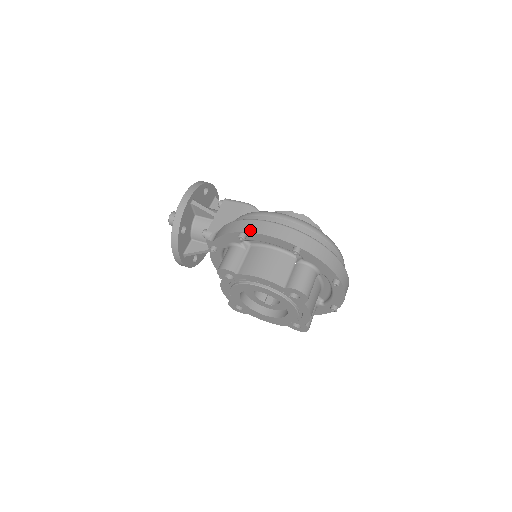
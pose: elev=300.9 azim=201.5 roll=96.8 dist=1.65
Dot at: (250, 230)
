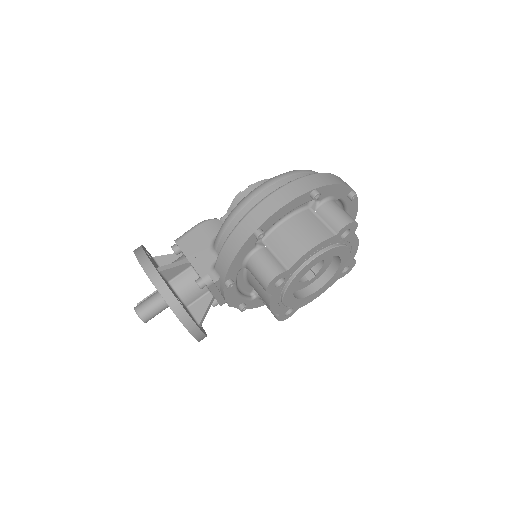
Dot at: (262, 220)
